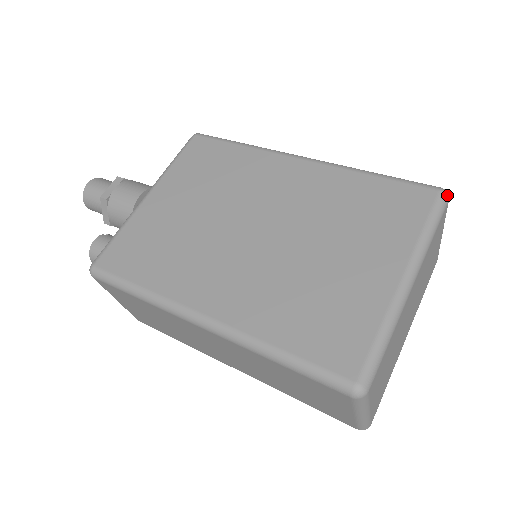
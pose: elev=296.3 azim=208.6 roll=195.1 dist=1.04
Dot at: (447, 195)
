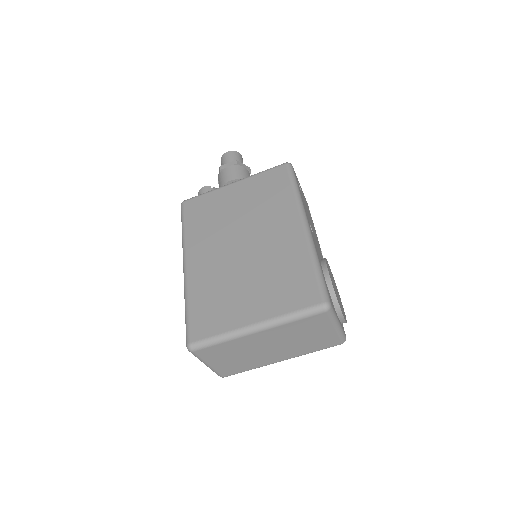
Dot at: (325, 308)
